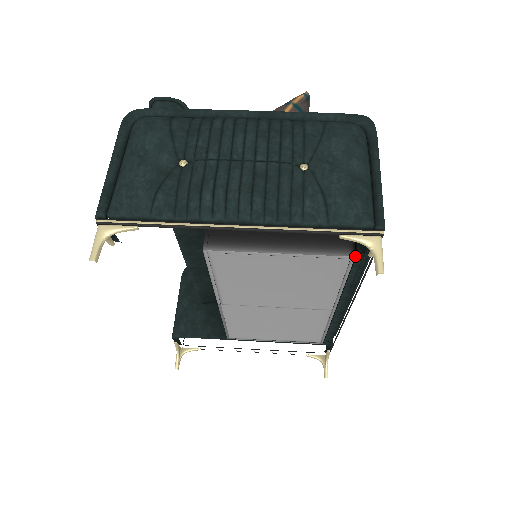
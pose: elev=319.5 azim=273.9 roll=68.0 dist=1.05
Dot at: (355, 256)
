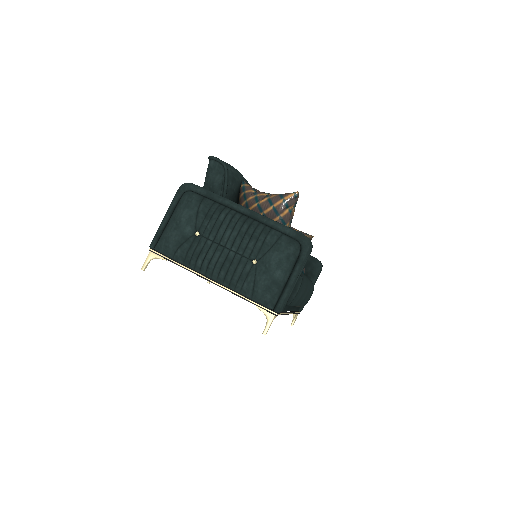
Dot at: occluded
